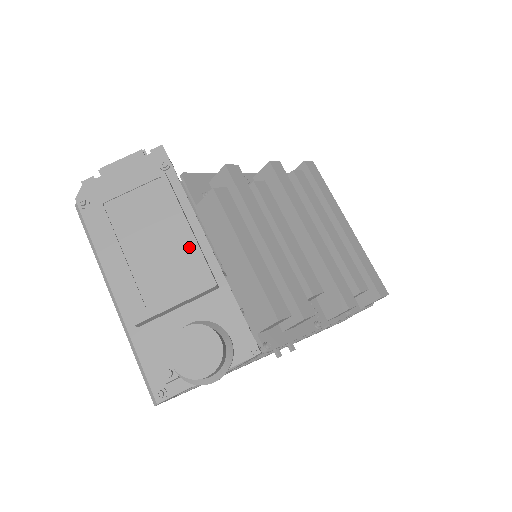
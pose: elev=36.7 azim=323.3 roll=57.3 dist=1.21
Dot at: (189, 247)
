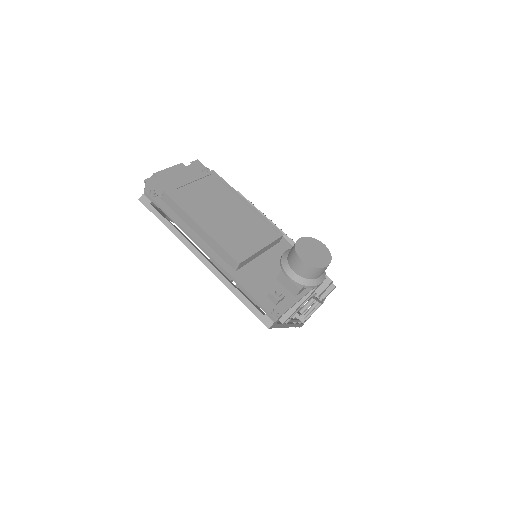
Dot at: (253, 214)
